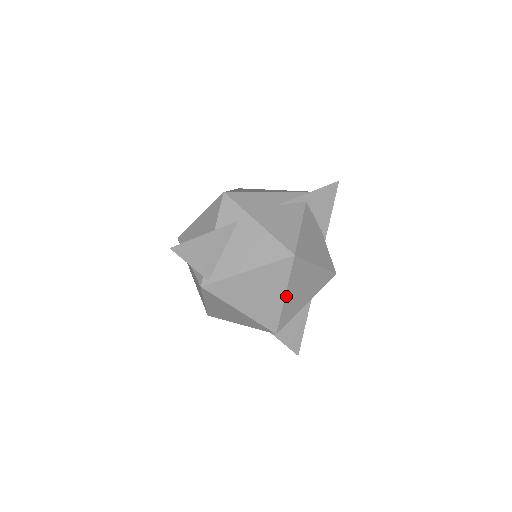
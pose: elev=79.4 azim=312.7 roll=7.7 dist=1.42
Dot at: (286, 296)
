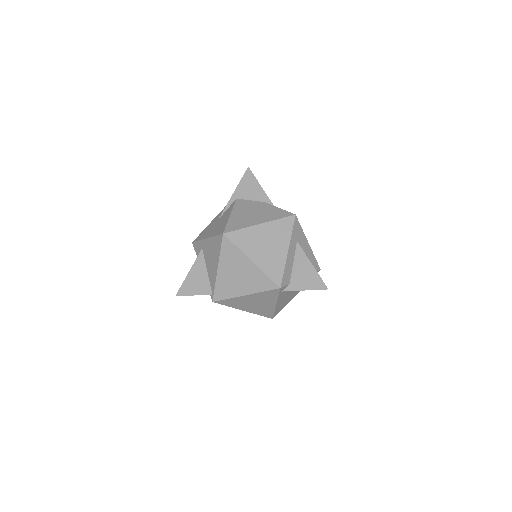
Dot at: (253, 260)
